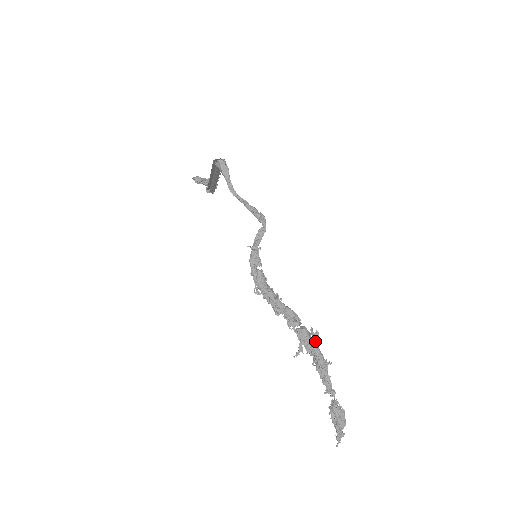
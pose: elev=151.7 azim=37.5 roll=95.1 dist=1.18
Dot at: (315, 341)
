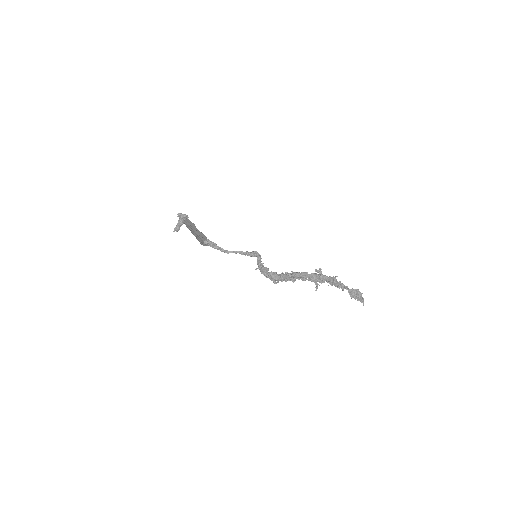
Dot at: (322, 275)
